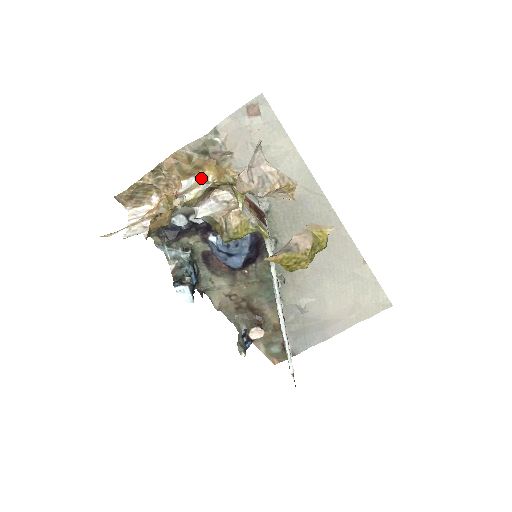
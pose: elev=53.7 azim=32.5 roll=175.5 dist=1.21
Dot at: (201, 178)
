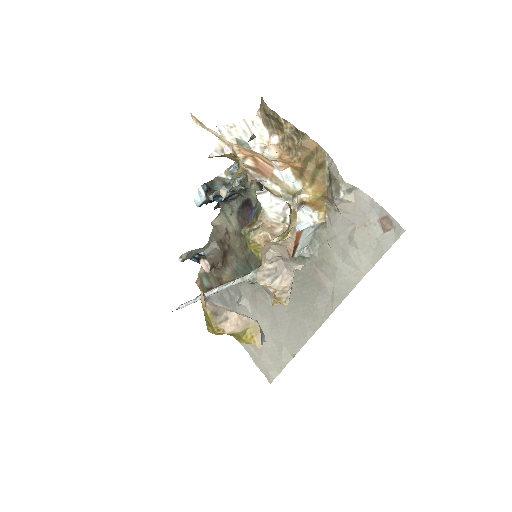
Dot at: (296, 188)
